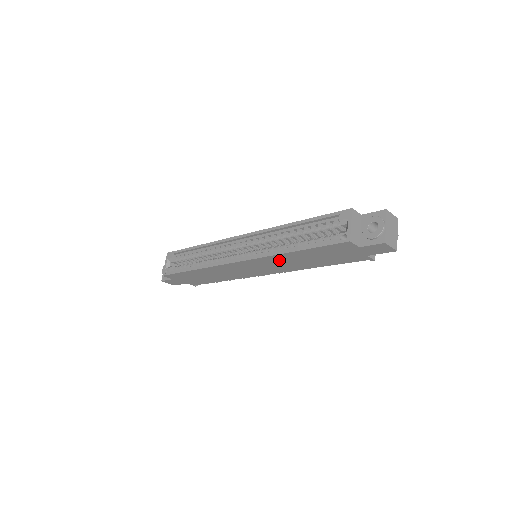
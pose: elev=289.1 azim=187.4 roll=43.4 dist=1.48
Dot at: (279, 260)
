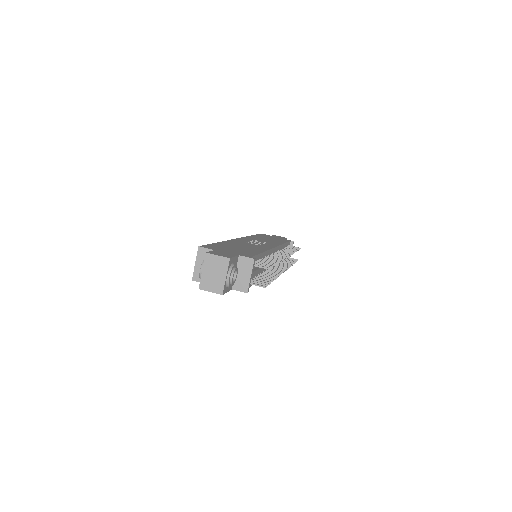
Dot at: occluded
